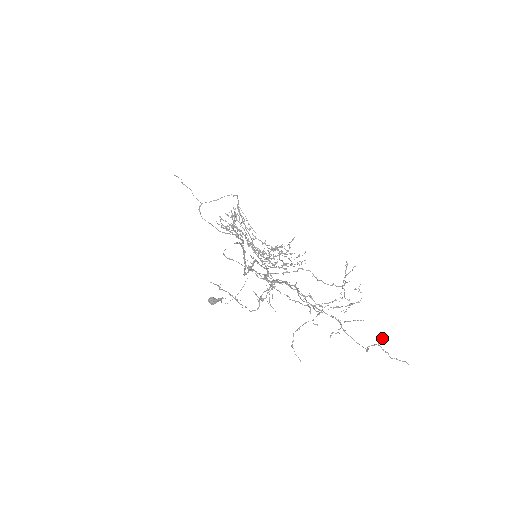
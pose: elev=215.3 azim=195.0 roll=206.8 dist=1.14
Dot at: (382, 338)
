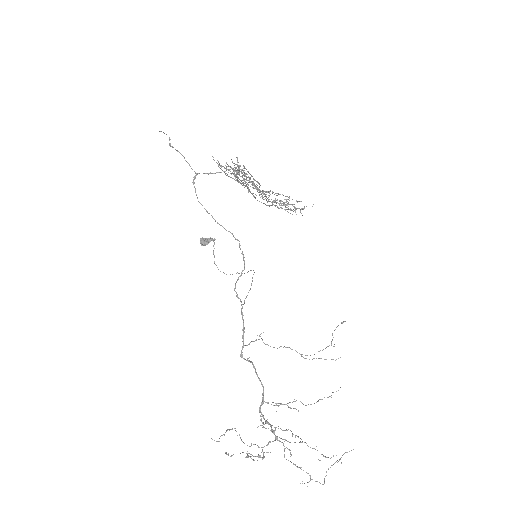
Dot at: occluded
